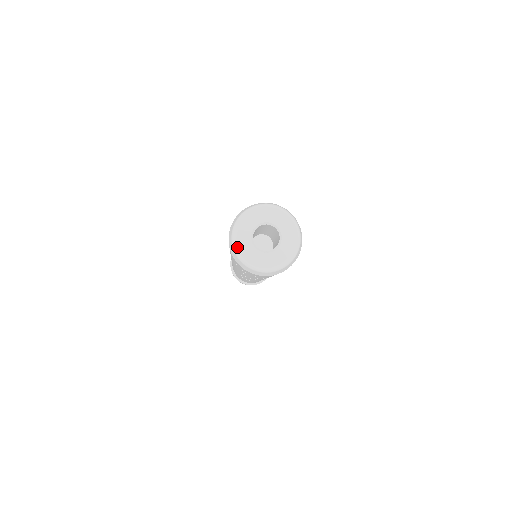
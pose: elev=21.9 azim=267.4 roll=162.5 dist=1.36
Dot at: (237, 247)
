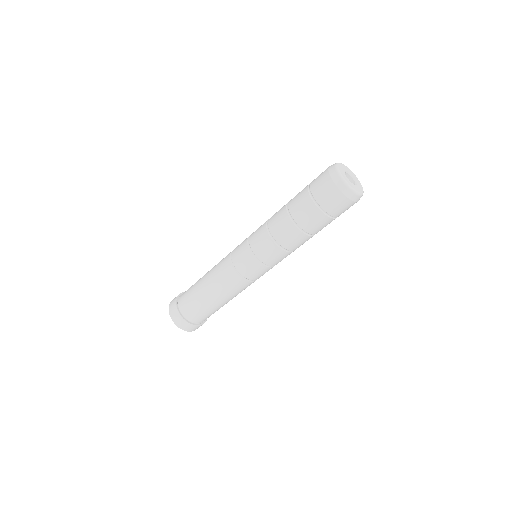
Dot at: (342, 175)
